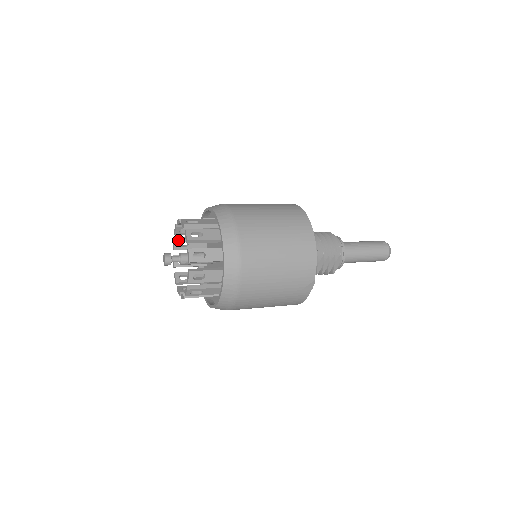
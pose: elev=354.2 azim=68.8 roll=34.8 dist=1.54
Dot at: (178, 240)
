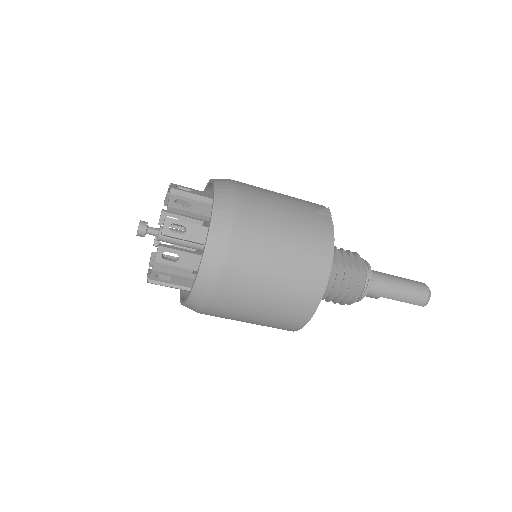
Dot at: occluded
